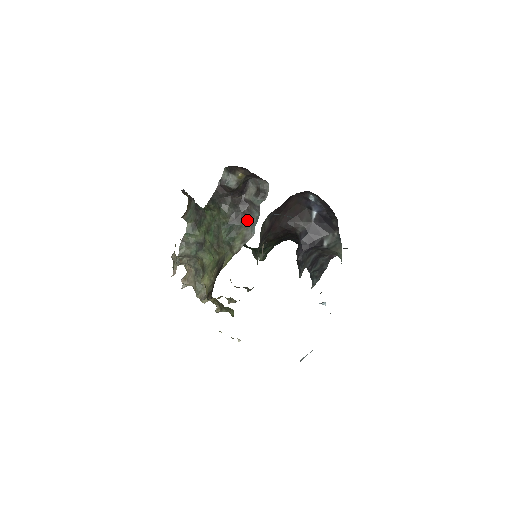
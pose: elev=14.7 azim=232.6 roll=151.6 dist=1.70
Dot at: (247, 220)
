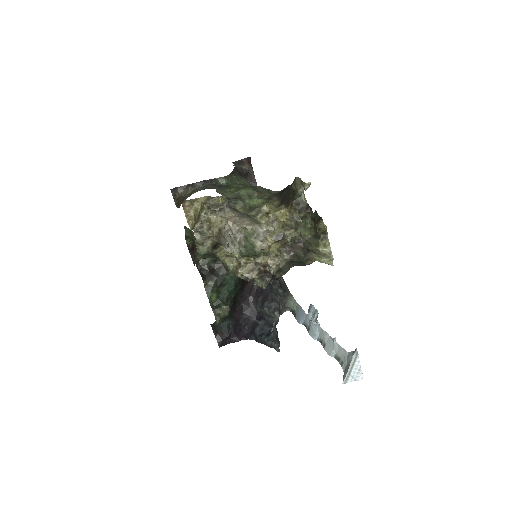
Dot at: occluded
